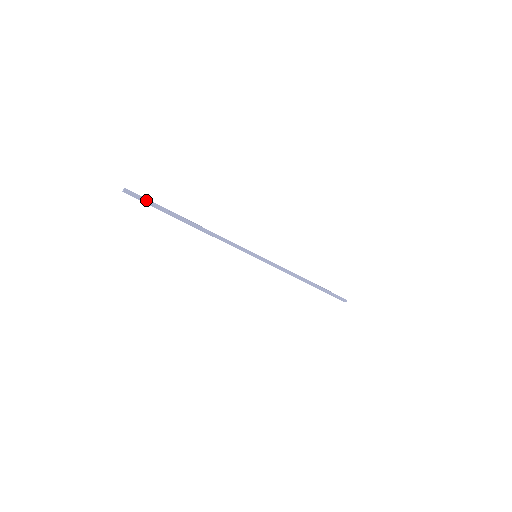
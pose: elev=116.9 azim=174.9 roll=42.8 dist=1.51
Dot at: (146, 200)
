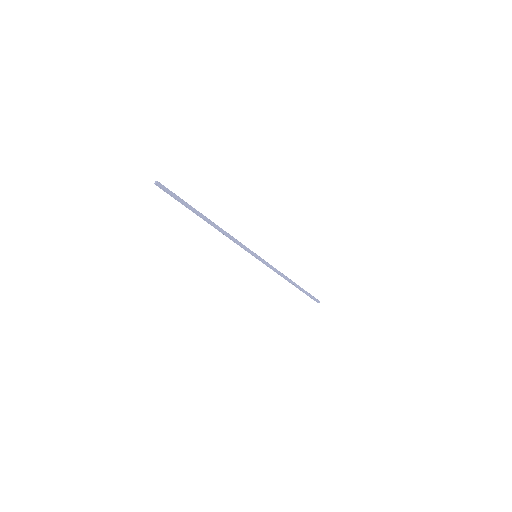
Dot at: (174, 195)
